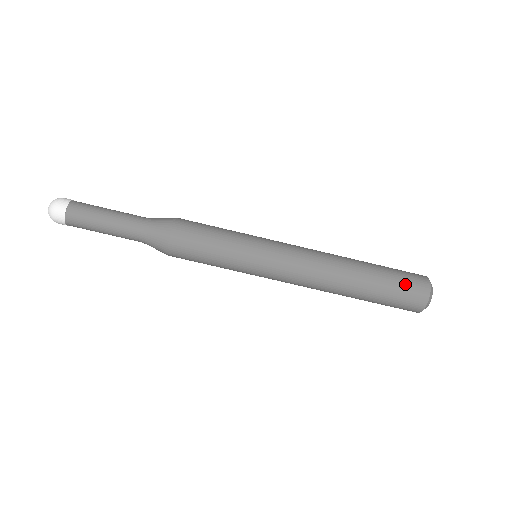
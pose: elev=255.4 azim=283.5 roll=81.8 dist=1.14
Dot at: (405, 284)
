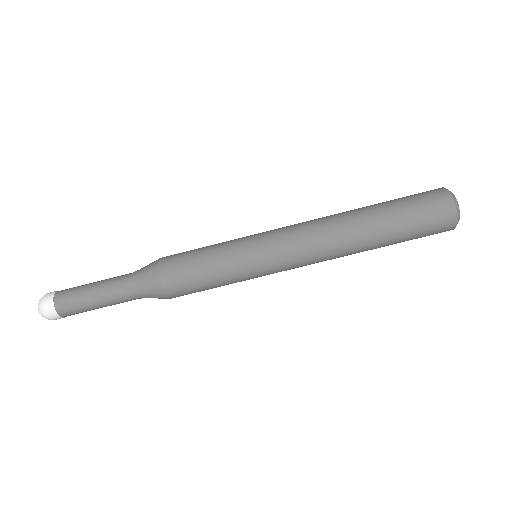
Dot at: (425, 217)
